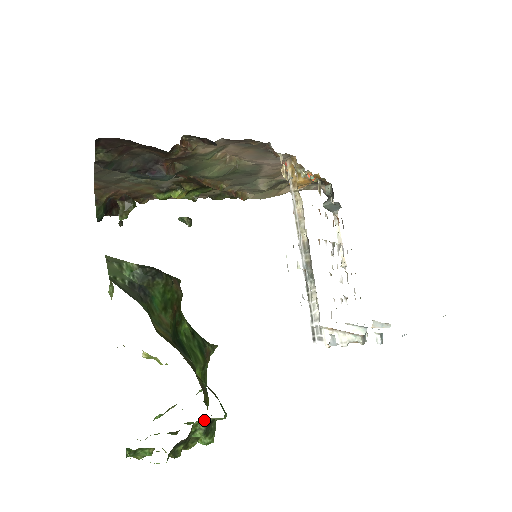
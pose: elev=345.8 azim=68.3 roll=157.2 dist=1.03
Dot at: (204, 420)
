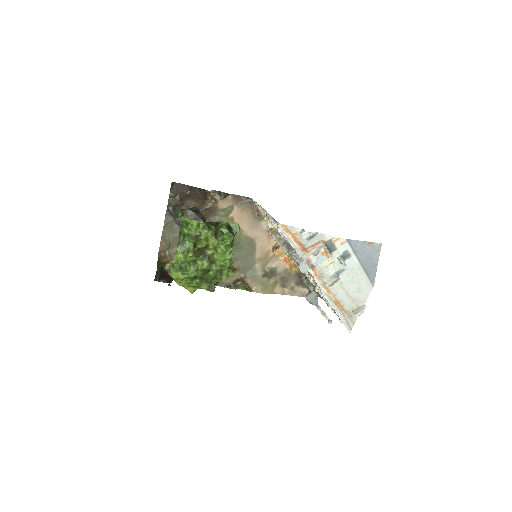
Dot at: (226, 224)
